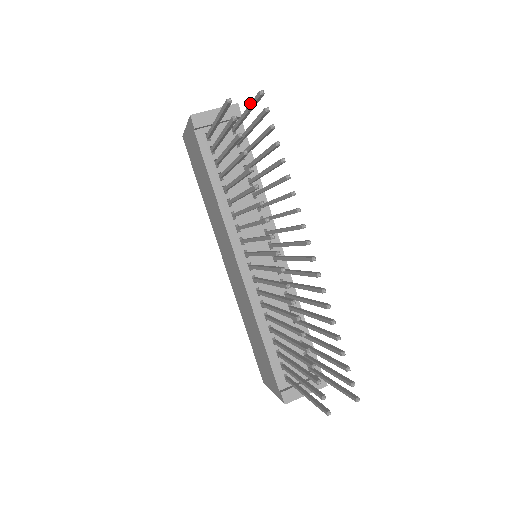
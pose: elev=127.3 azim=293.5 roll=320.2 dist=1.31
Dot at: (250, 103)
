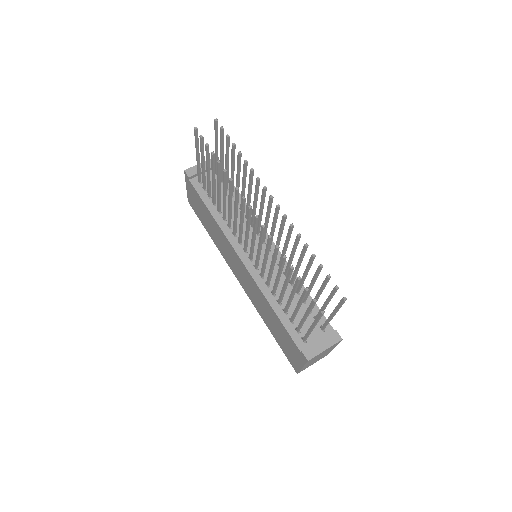
Dot at: occluded
